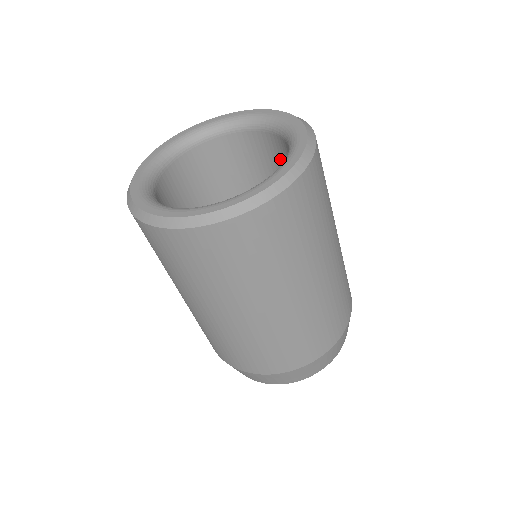
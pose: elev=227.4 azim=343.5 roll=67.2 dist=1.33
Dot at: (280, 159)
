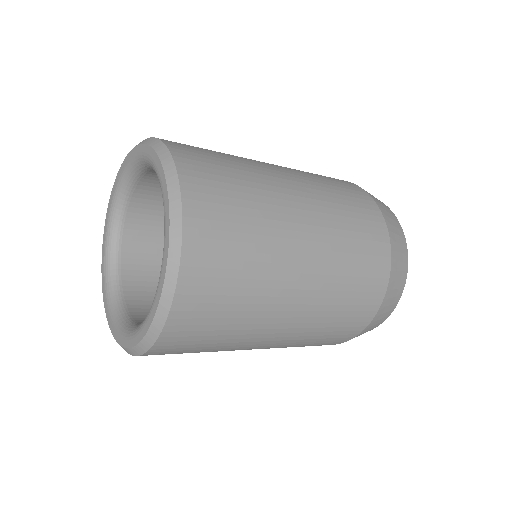
Dot at: occluded
